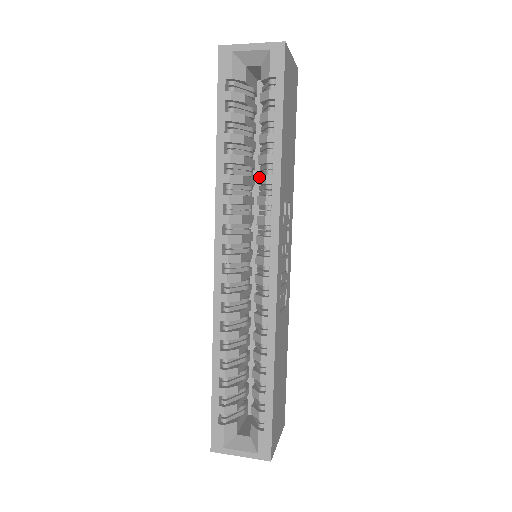
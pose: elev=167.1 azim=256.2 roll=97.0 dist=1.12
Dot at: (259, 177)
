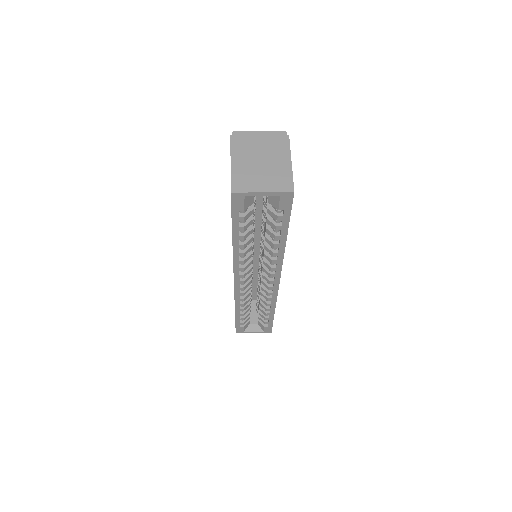
Dot at: (266, 247)
